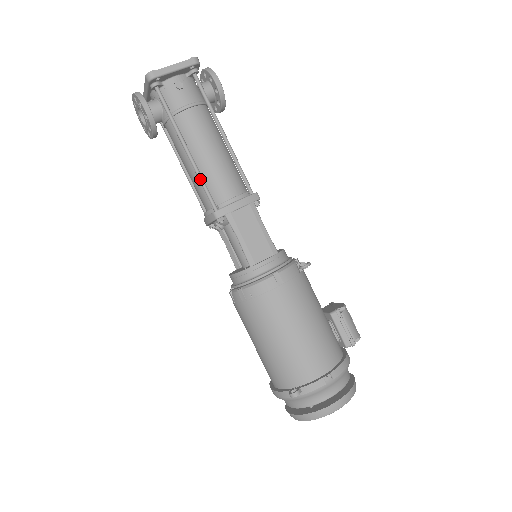
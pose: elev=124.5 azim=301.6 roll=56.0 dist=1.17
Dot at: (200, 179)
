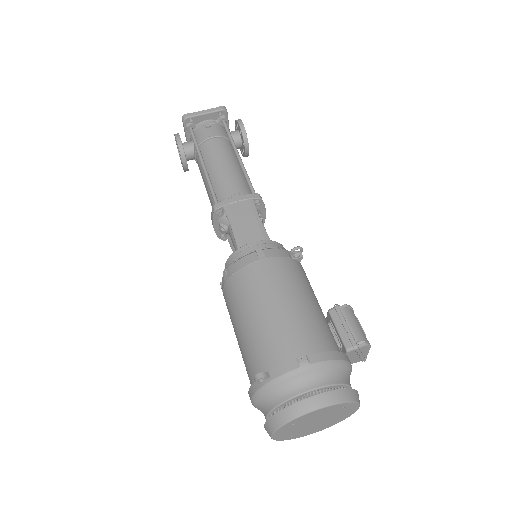
Dot at: (208, 183)
